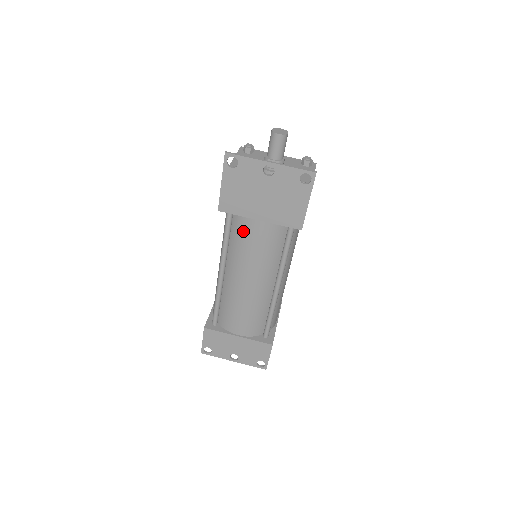
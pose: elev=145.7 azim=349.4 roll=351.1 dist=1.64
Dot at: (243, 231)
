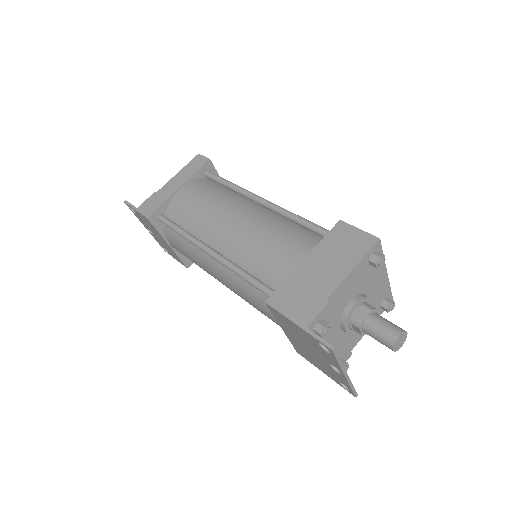
Dot at: (263, 304)
